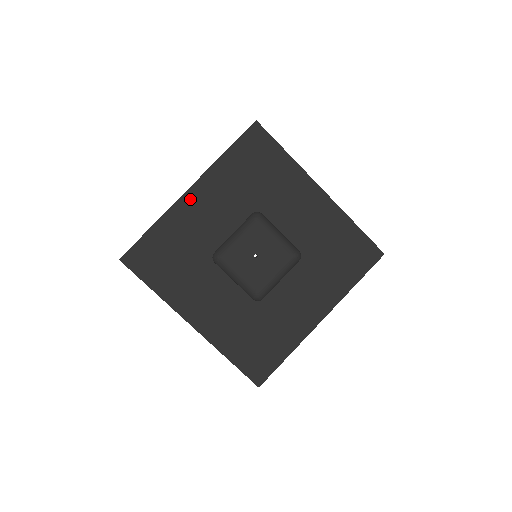
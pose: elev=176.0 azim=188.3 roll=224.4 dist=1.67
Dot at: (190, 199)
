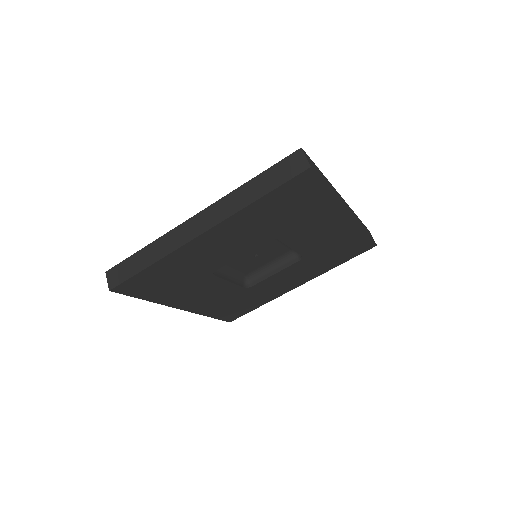
Dot at: (201, 241)
